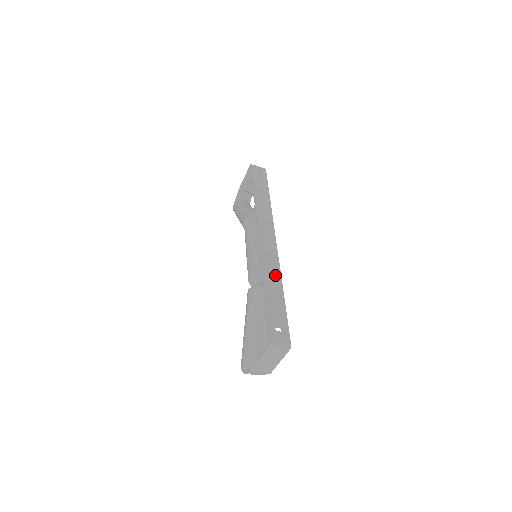
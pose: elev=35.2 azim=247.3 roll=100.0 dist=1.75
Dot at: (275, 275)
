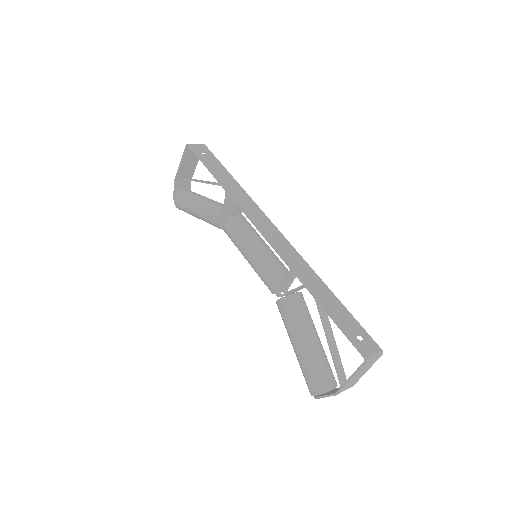
Dot at: (310, 274)
